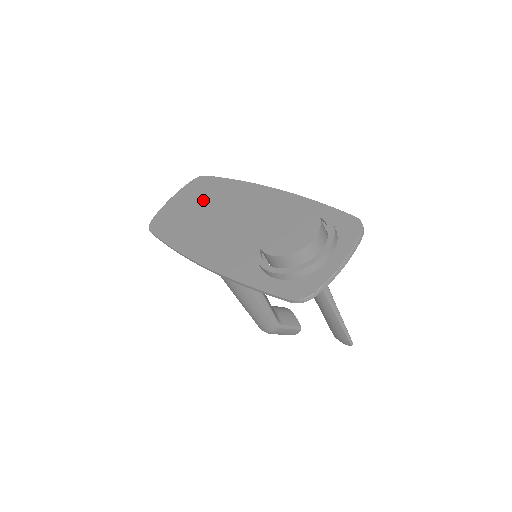
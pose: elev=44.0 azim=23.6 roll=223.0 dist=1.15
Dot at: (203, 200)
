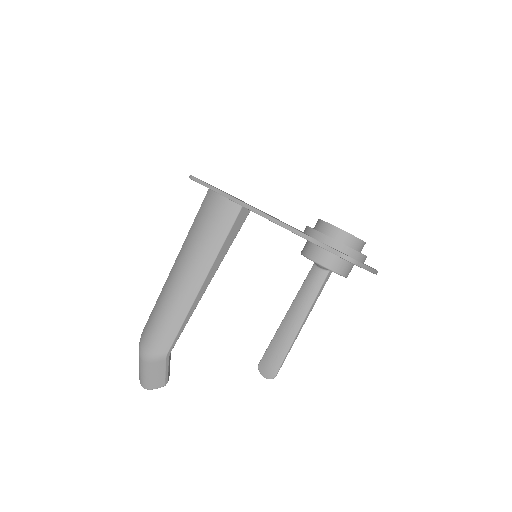
Dot at: occluded
